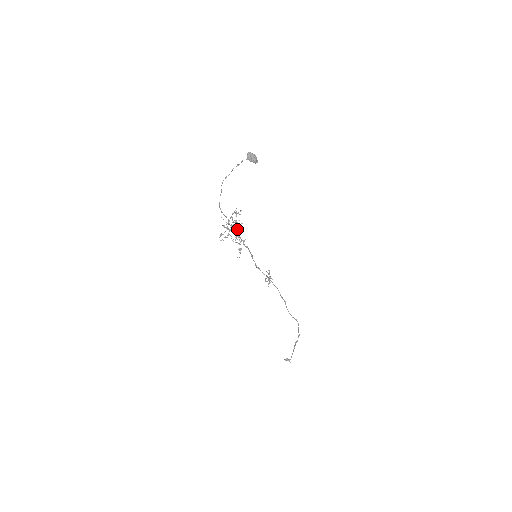
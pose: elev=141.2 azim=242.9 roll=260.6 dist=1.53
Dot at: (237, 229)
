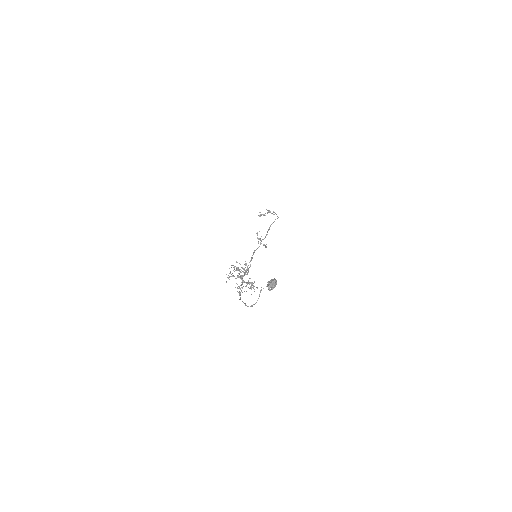
Dot at: (252, 283)
